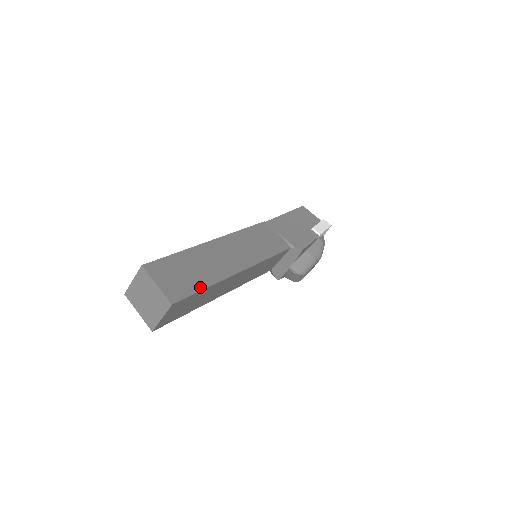
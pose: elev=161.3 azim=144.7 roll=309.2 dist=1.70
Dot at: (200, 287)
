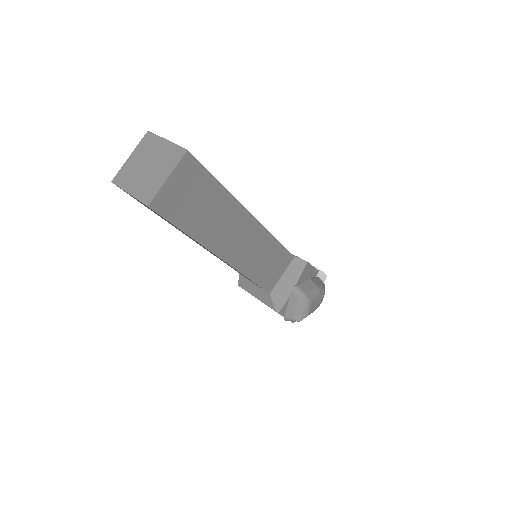
Dot at: (214, 178)
